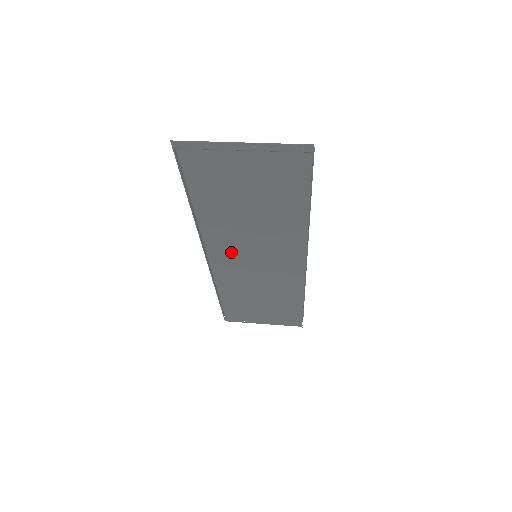
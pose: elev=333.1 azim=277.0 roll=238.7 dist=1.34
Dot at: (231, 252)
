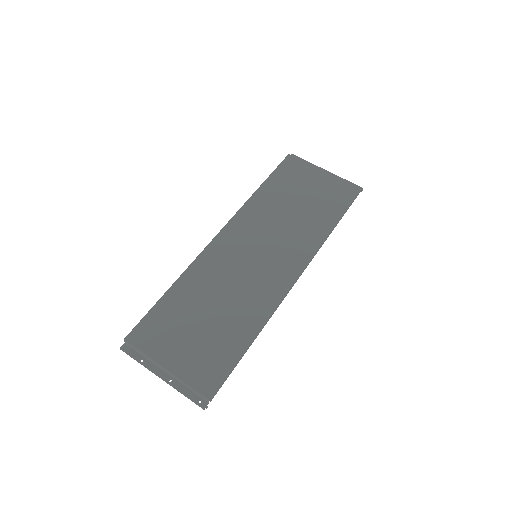
Dot at: (235, 247)
